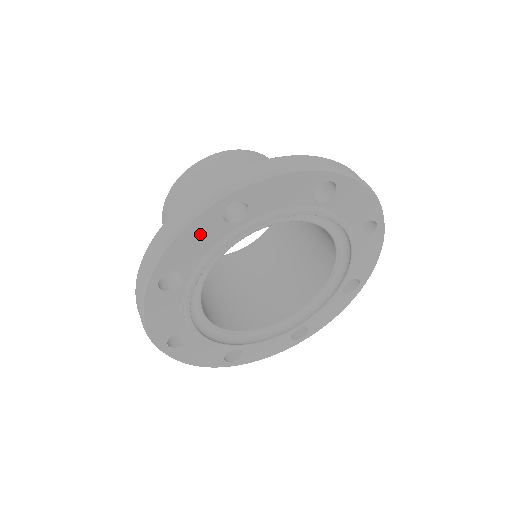
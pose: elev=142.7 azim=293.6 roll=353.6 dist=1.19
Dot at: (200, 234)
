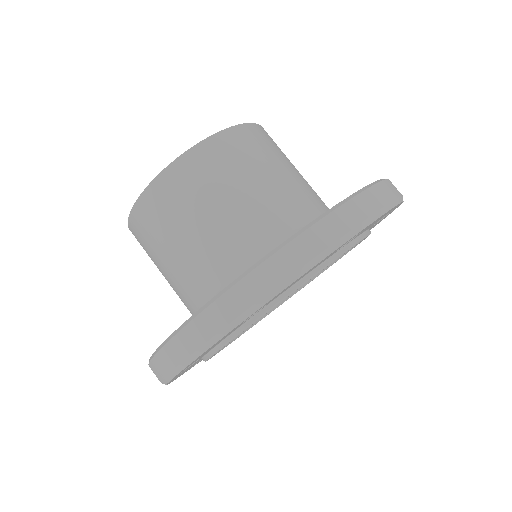
Dot at: occluded
